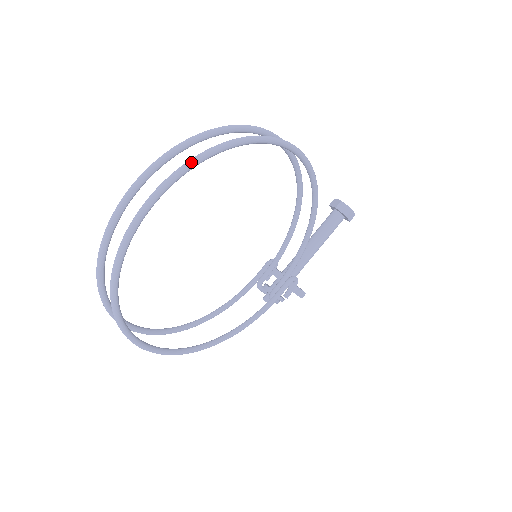
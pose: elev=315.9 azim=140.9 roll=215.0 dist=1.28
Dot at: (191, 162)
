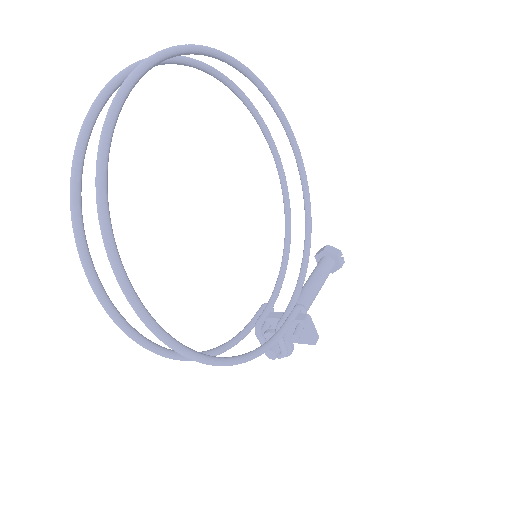
Dot at: (202, 45)
